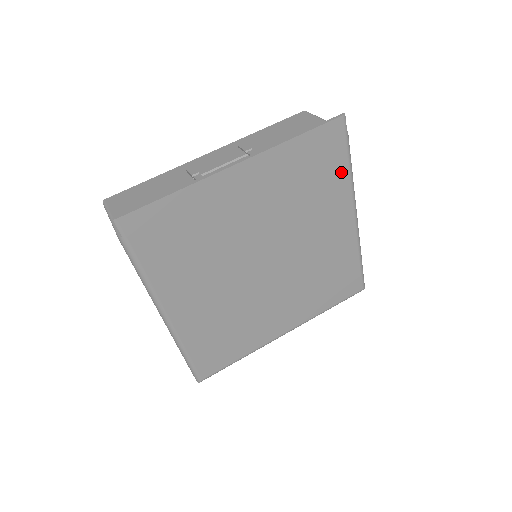
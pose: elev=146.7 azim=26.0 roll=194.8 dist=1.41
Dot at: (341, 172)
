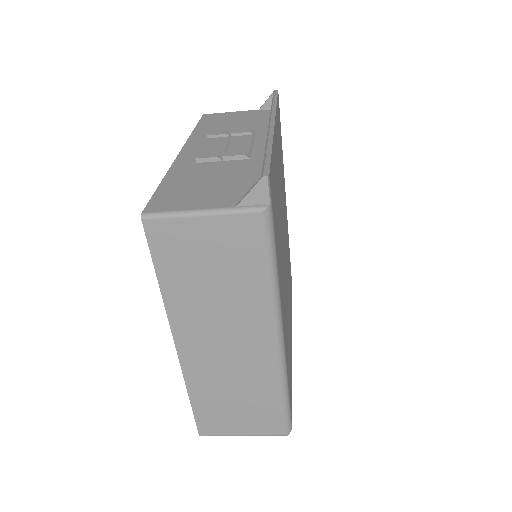
Dot at: occluded
